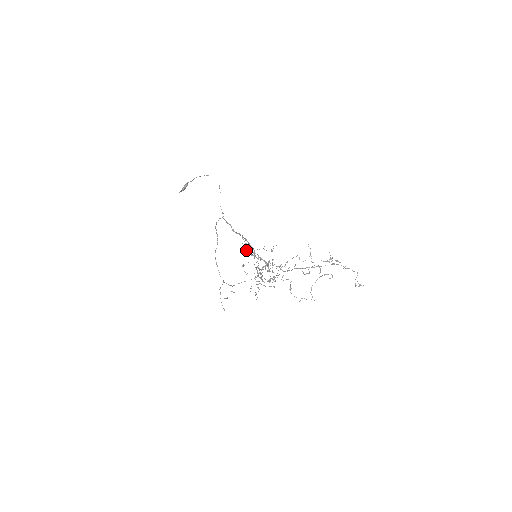
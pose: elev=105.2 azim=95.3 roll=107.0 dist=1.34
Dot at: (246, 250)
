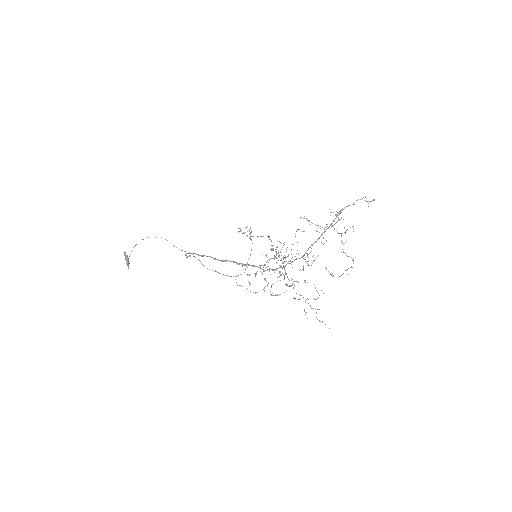
Dot at: (255, 274)
